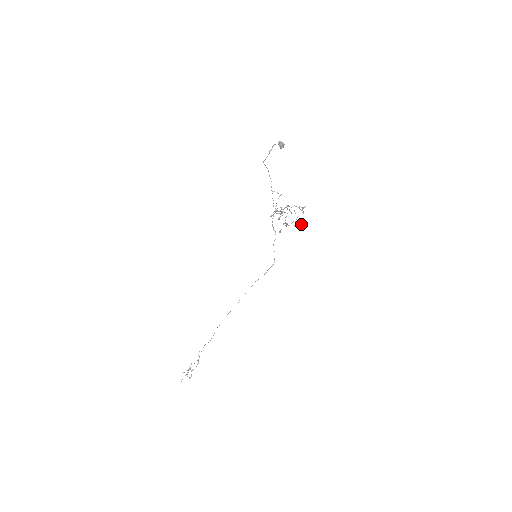
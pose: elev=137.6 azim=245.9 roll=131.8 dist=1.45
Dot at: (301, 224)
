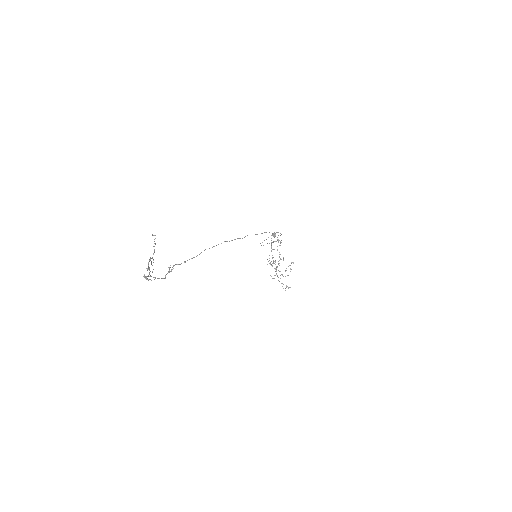
Dot at: occluded
